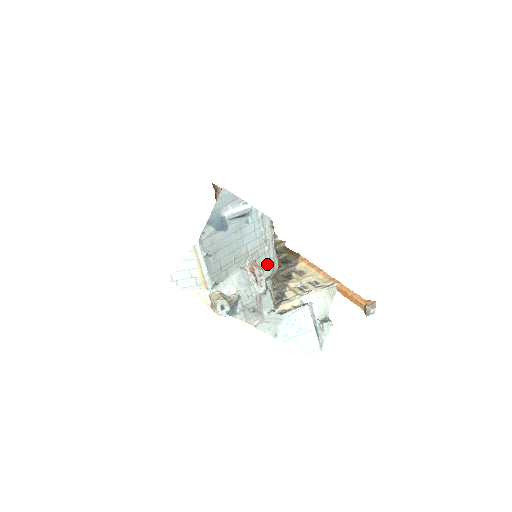
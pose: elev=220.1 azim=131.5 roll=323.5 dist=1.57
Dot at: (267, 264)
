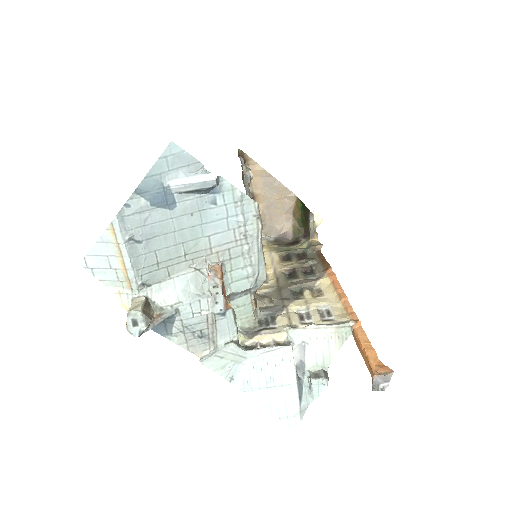
Dot at: (245, 271)
